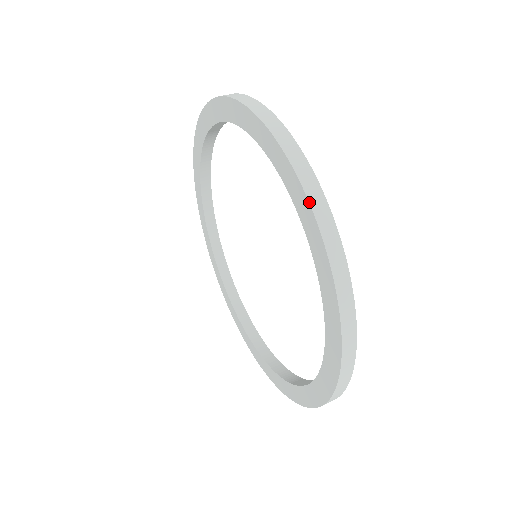
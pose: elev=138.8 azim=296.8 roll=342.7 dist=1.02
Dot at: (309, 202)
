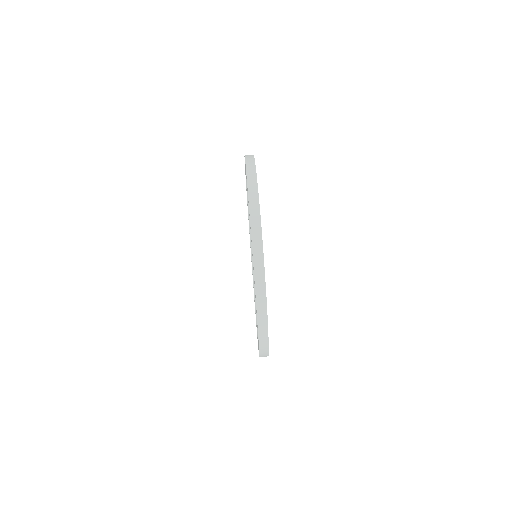
Dot at: (251, 228)
